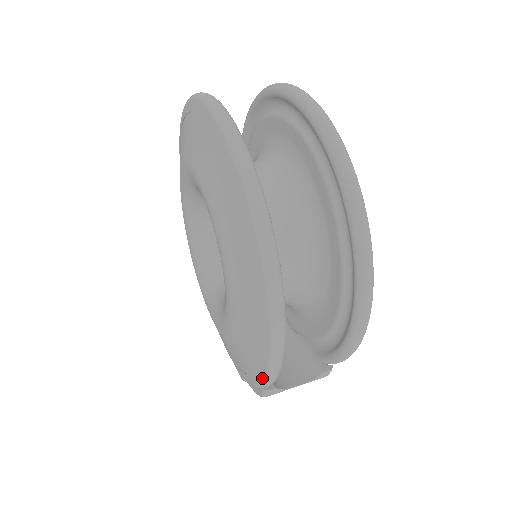
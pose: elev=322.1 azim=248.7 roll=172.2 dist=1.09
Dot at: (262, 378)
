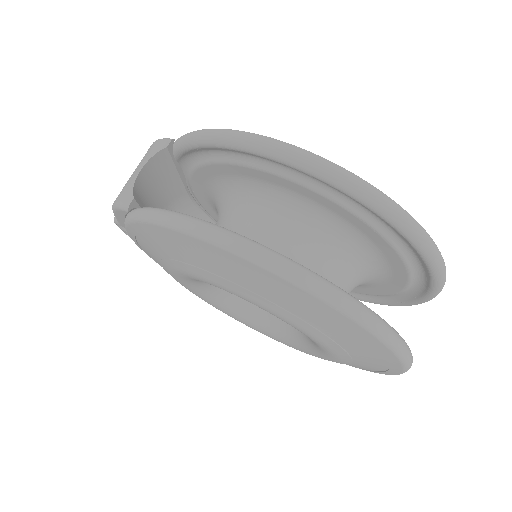
Dot at: occluded
